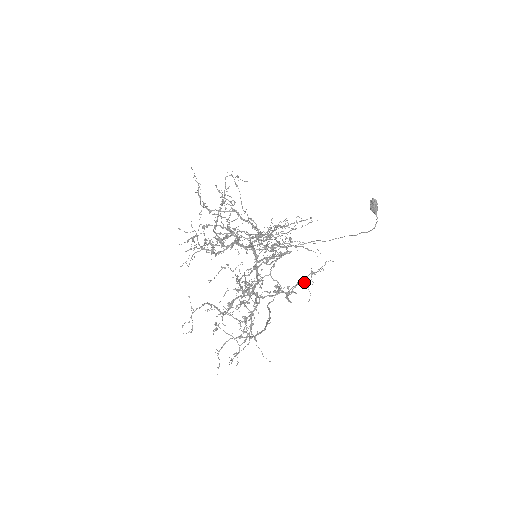
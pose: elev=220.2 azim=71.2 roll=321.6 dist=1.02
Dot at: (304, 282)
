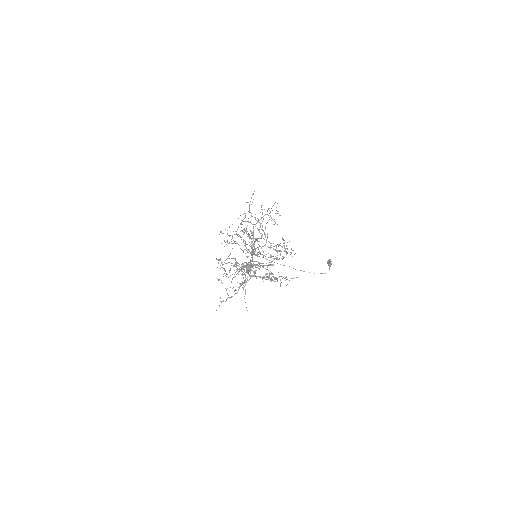
Dot at: (280, 280)
